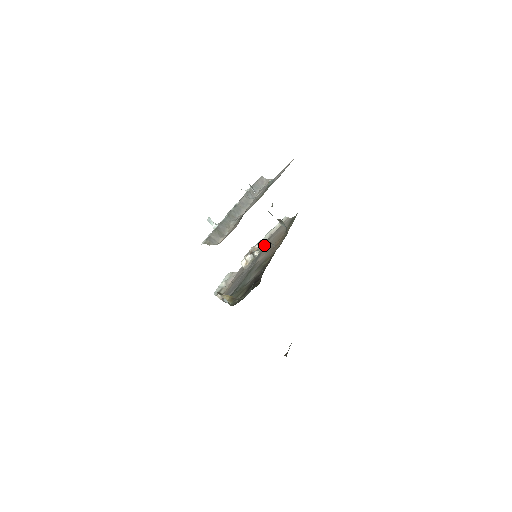
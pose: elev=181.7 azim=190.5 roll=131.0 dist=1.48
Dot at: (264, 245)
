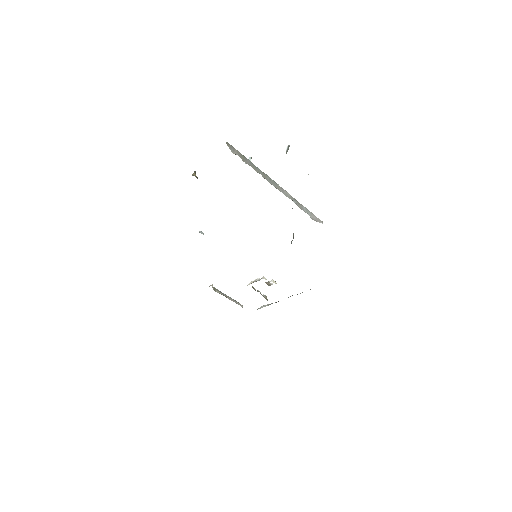
Dot at: (275, 283)
